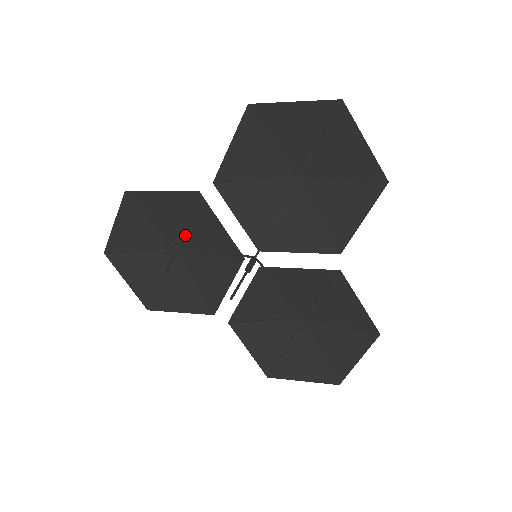
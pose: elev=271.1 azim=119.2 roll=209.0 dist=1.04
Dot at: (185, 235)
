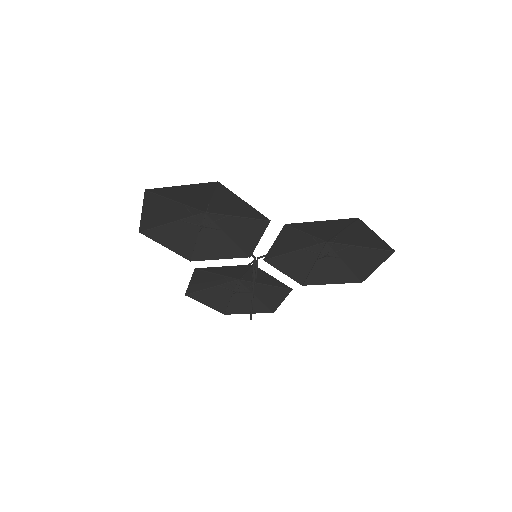
Dot at: (222, 215)
